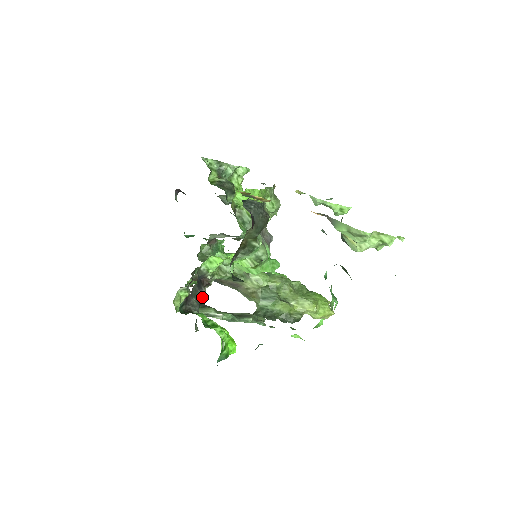
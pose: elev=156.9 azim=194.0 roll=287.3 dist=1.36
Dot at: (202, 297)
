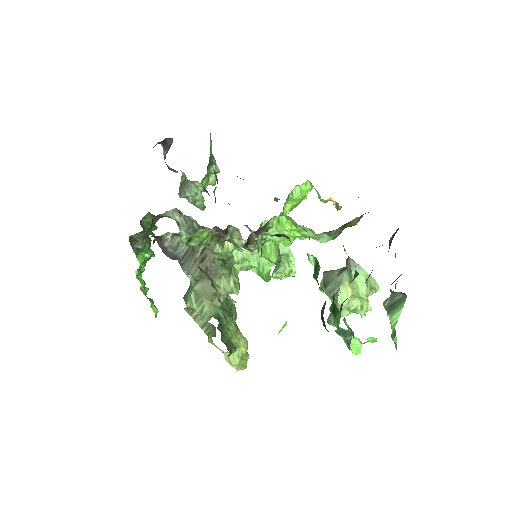
Dot at: occluded
